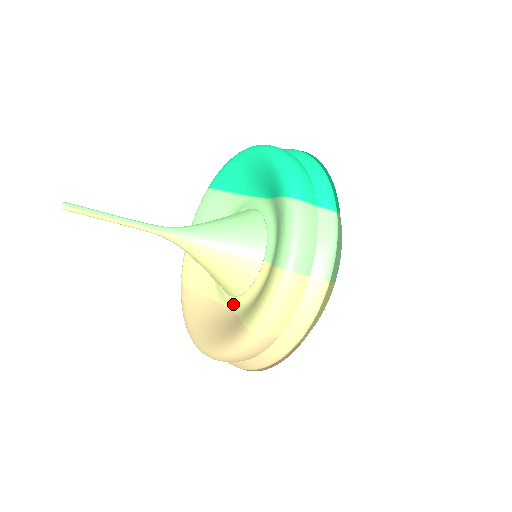
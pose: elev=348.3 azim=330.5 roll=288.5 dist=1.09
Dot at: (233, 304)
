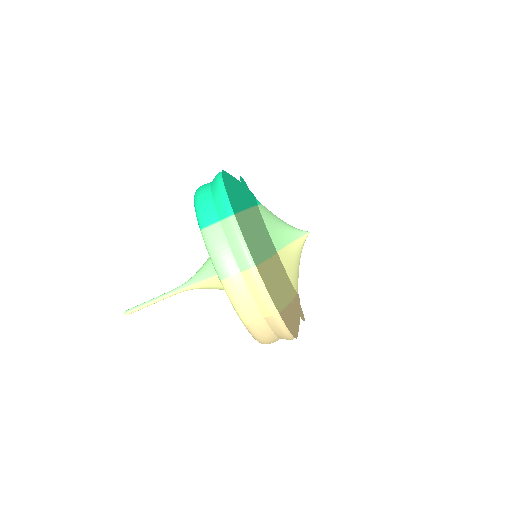
Dot at: occluded
